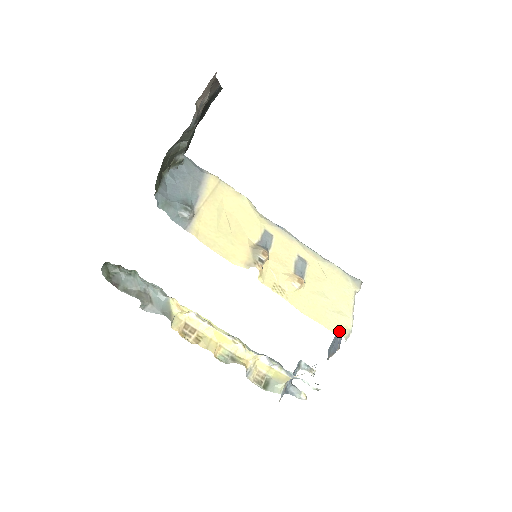
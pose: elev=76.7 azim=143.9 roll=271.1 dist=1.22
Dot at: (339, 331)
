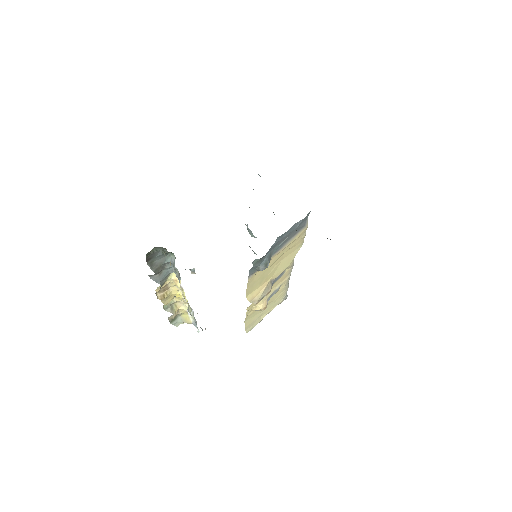
Dot at: (249, 329)
